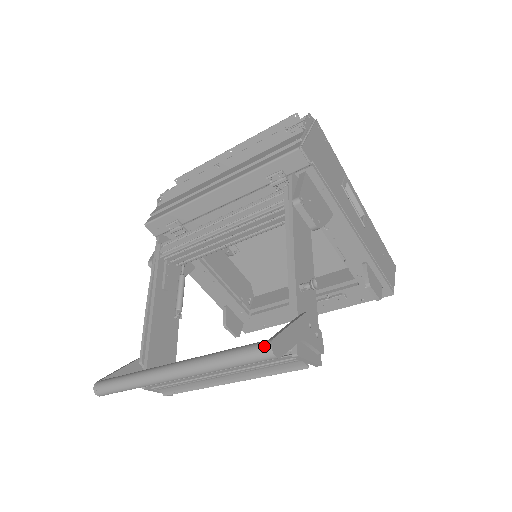
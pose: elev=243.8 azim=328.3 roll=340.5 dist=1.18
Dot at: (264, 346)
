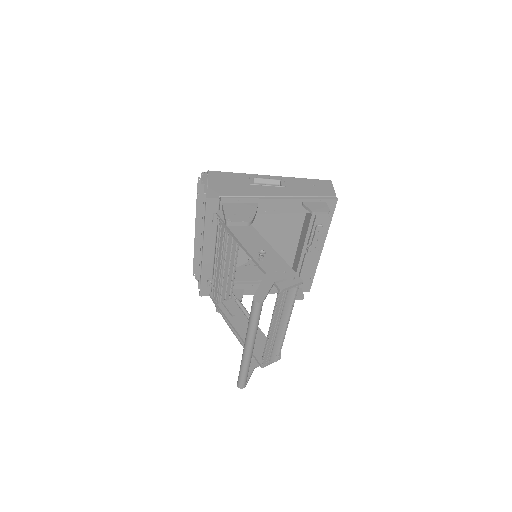
Dot at: (253, 303)
